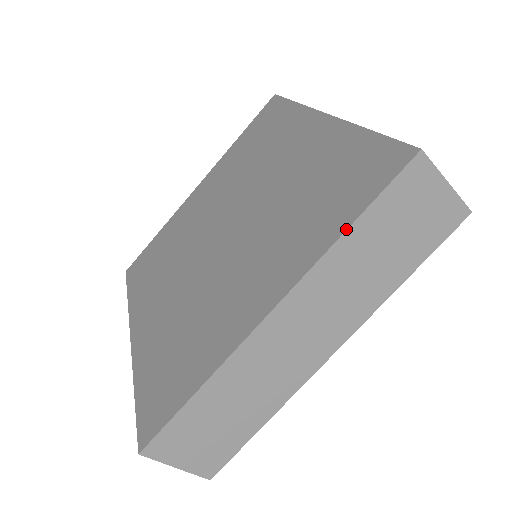
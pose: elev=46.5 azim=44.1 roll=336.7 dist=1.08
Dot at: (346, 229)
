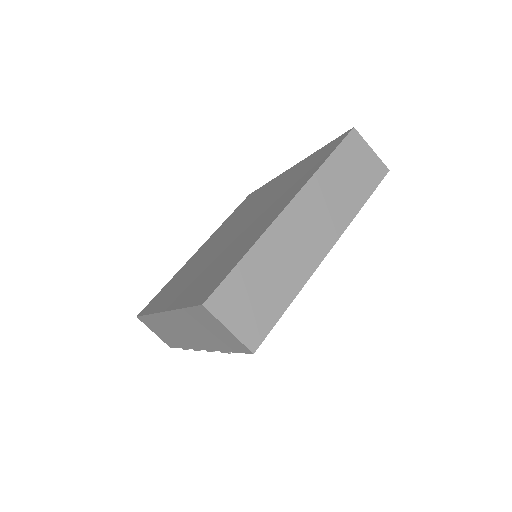
Dot at: (324, 161)
